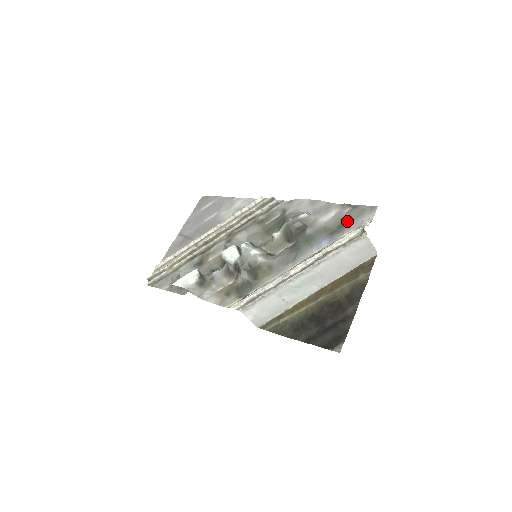
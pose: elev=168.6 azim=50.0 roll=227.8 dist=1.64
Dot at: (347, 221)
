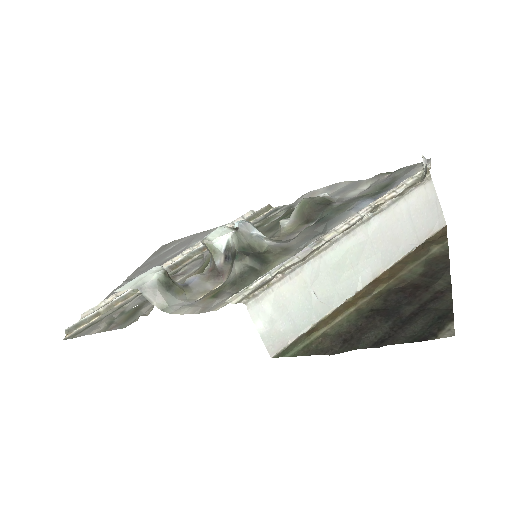
Dot at: (392, 180)
